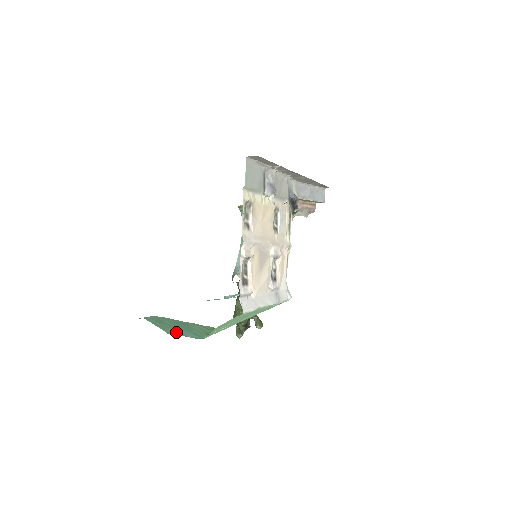
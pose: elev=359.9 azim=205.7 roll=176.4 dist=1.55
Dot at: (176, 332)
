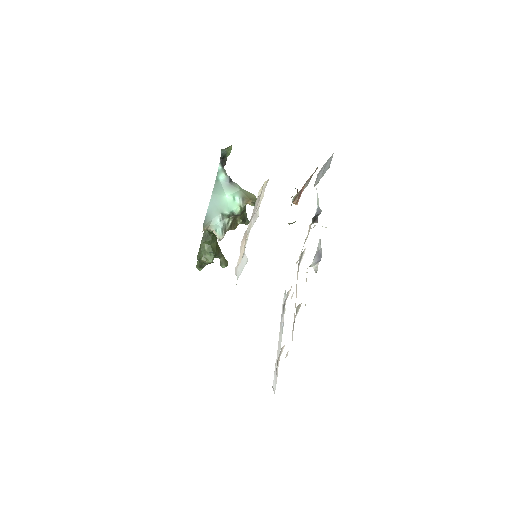
Dot at: occluded
